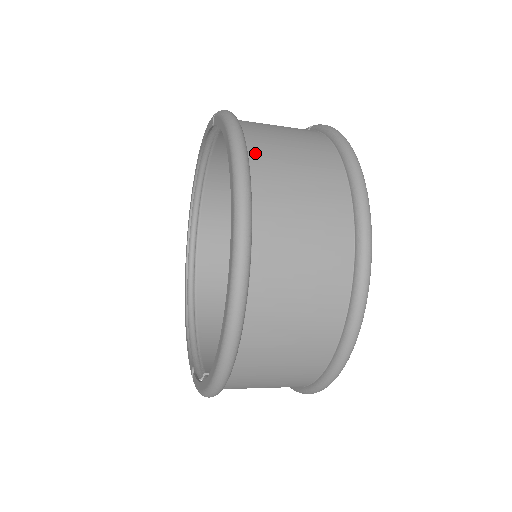
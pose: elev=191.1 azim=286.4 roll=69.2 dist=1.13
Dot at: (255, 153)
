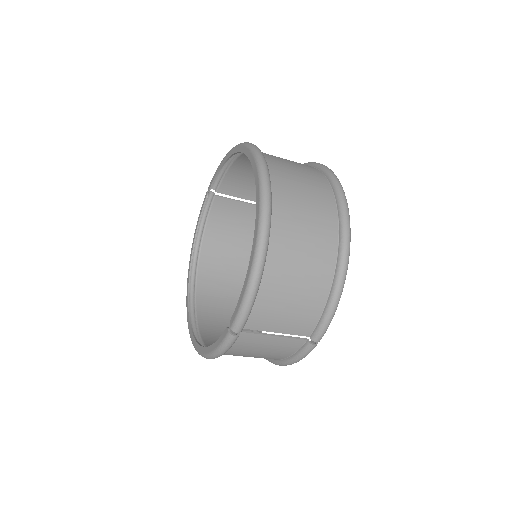
Dot at: (245, 155)
